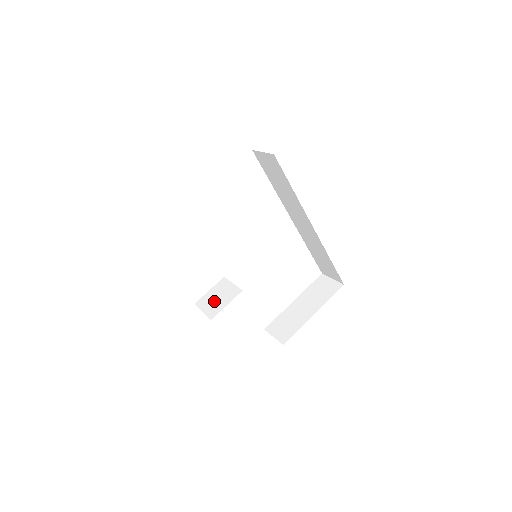
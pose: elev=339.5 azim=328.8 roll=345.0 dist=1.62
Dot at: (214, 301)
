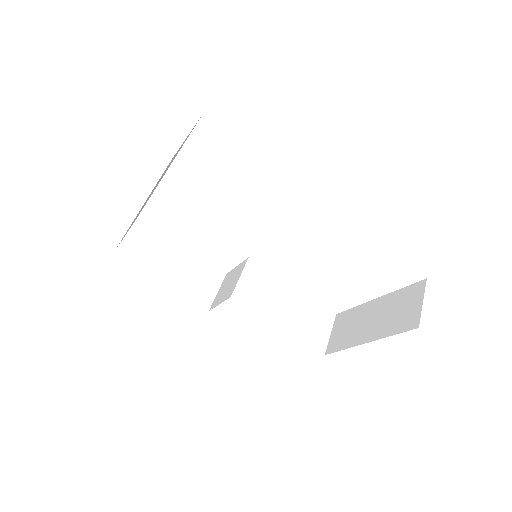
Dot at: (225, 287)
